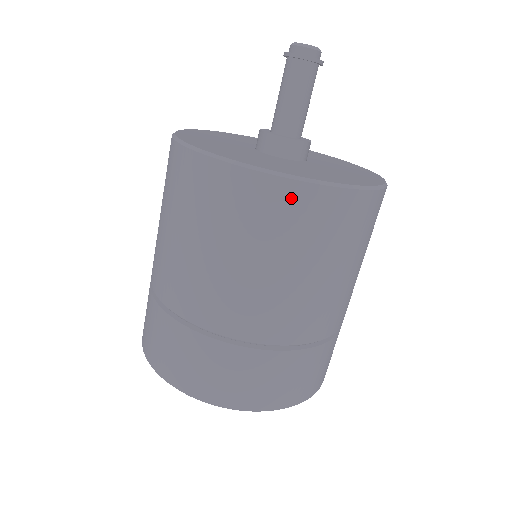
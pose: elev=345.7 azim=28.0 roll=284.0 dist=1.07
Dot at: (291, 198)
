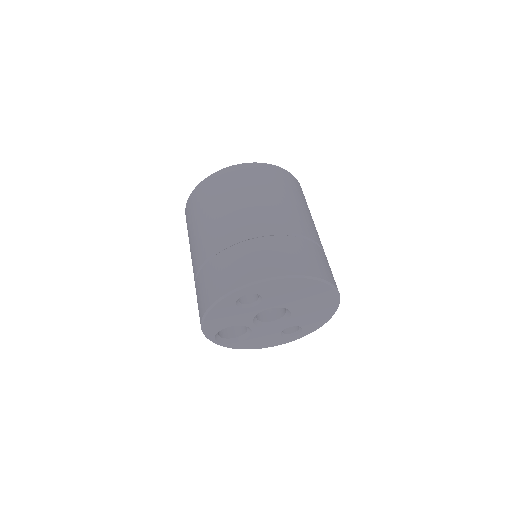
Dot at: (248, 169)
